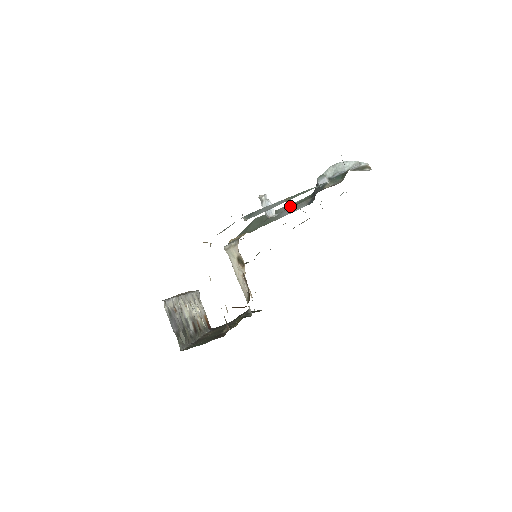
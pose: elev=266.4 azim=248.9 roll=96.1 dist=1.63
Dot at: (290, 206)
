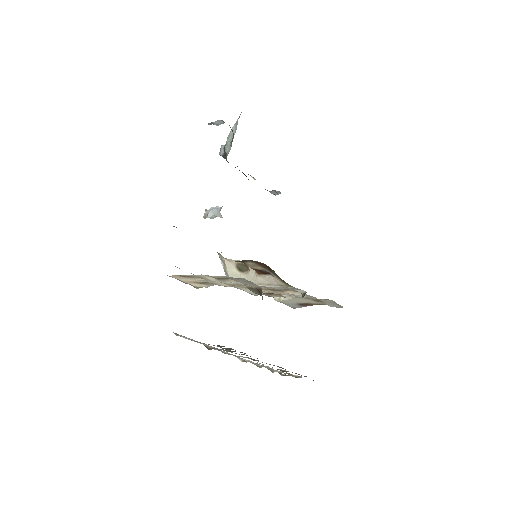
Dot at: occluded
